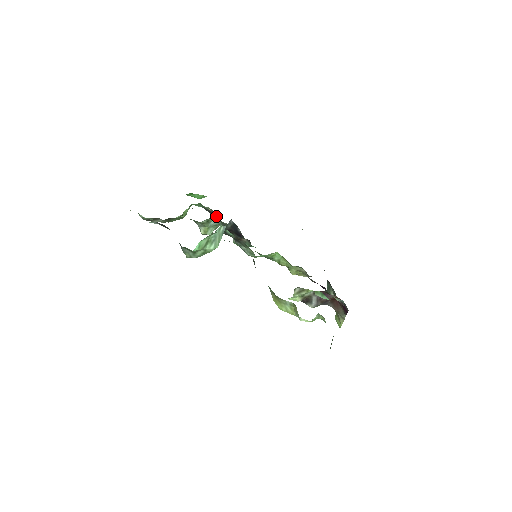
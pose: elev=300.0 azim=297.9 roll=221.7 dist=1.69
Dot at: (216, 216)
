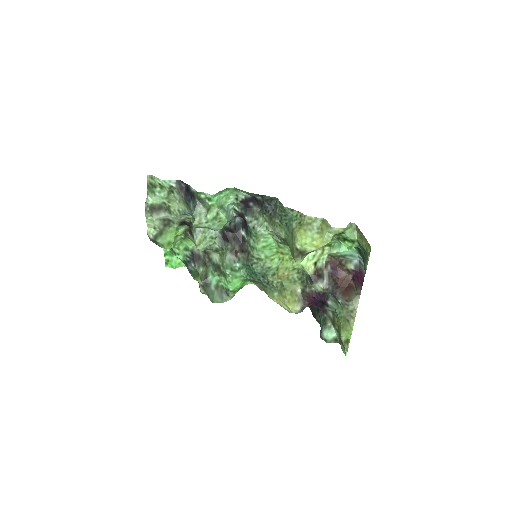
Dot at: (200, 261)
